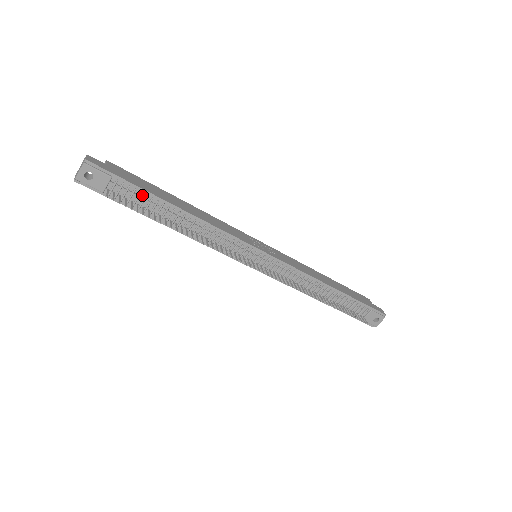
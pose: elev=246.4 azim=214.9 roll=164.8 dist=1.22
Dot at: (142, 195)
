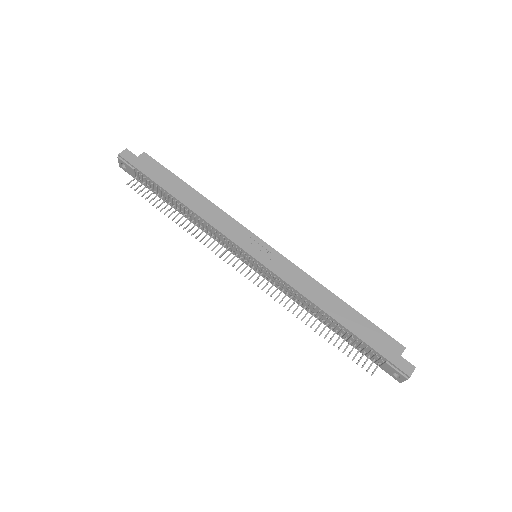
Dot at: (155, 185)
